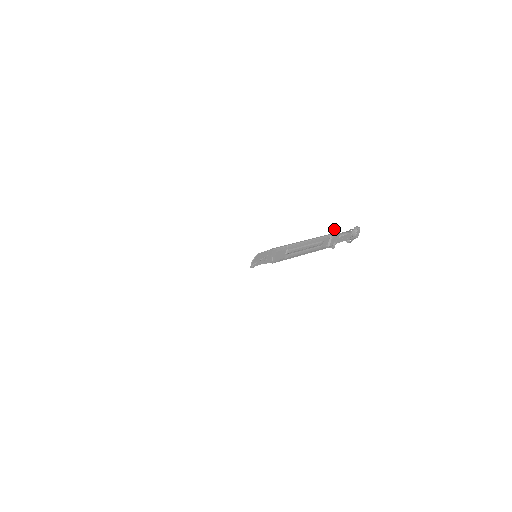
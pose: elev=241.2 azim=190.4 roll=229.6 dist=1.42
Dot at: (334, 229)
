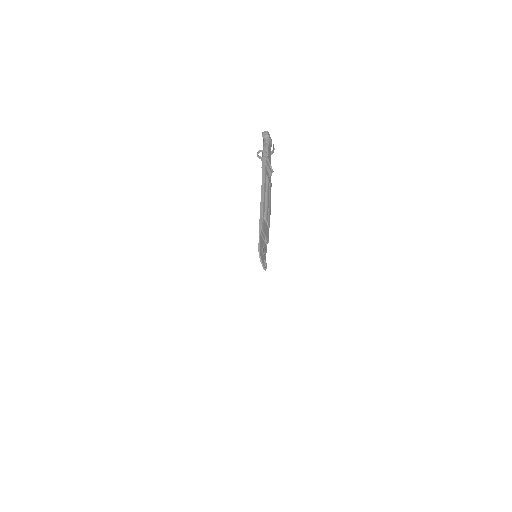
Dot at: (258, 156)
